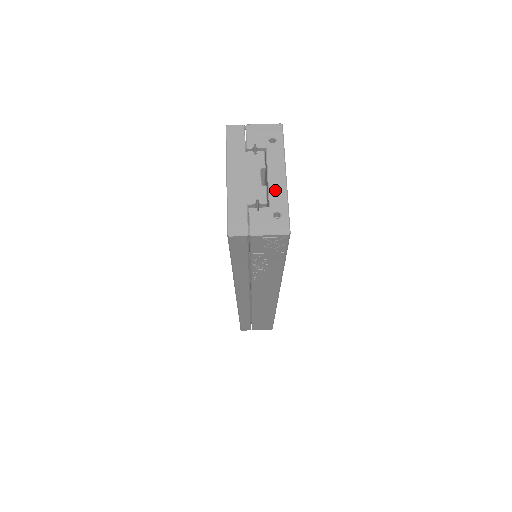
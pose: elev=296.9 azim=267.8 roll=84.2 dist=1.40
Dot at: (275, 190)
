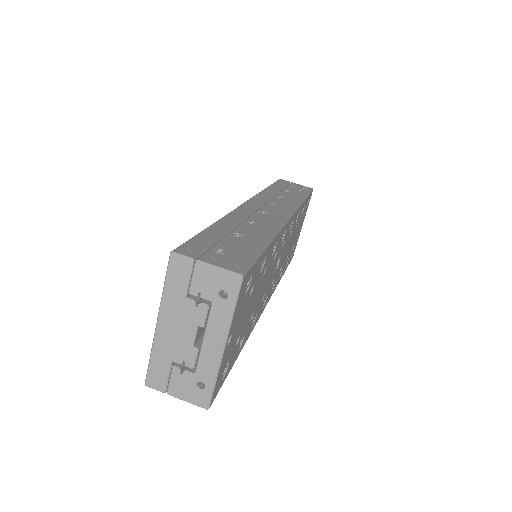
Dot at: (206, 359)
